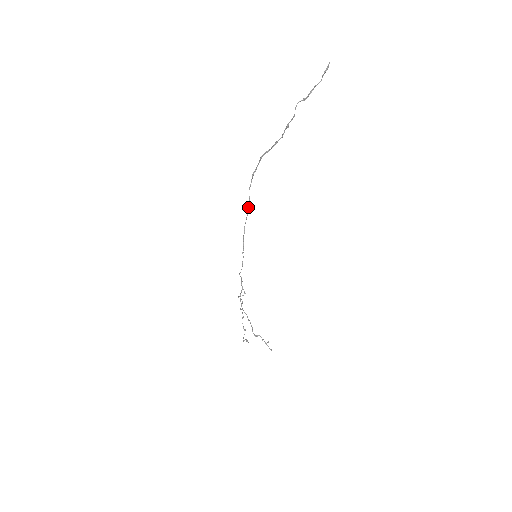
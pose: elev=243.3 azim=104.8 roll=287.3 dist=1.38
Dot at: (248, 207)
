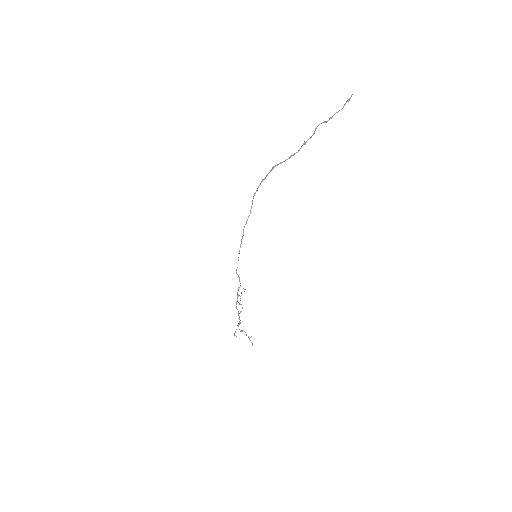
Dot at: (250, 211)
